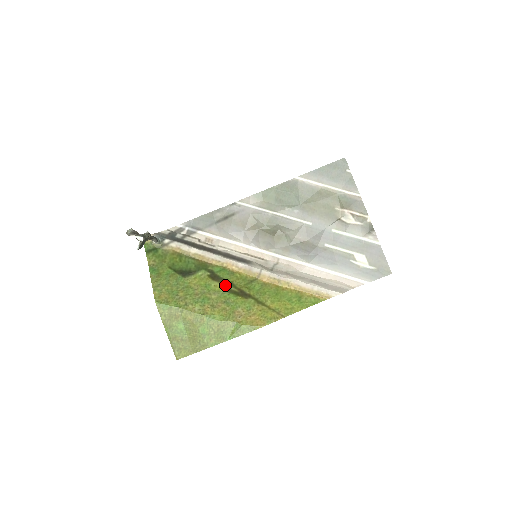
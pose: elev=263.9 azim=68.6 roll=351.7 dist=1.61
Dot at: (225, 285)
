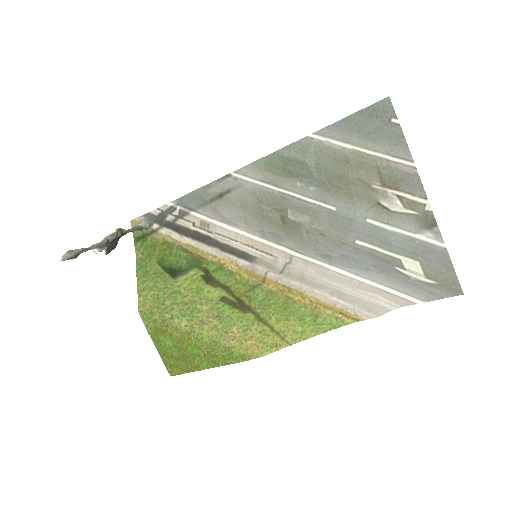
Dot at: (220, 291)
